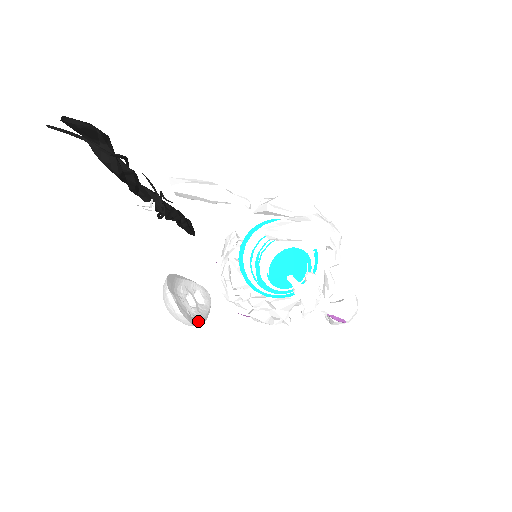
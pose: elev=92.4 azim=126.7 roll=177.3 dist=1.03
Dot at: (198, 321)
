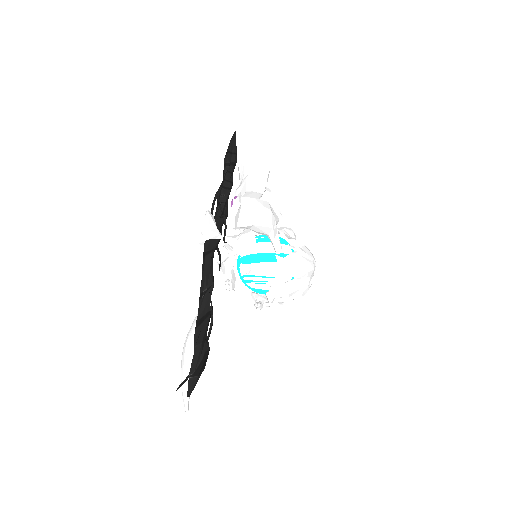
Dot at: occluded
